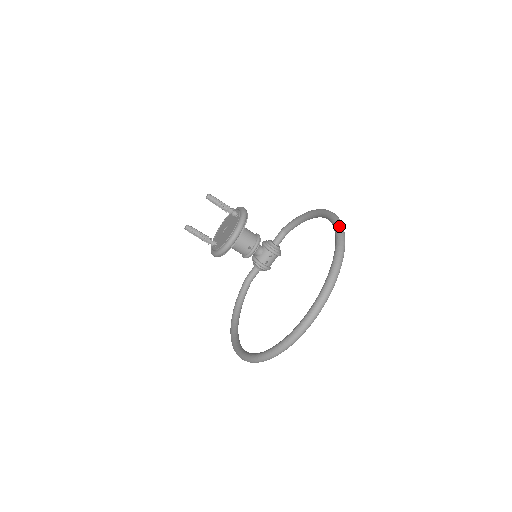
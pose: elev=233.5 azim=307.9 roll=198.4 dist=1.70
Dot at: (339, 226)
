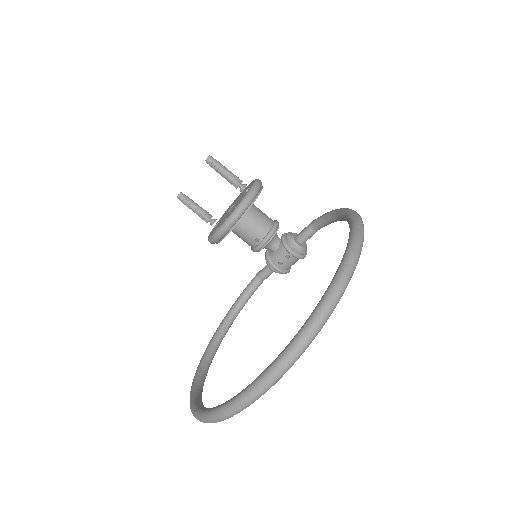
Dot at: (349, 255)
